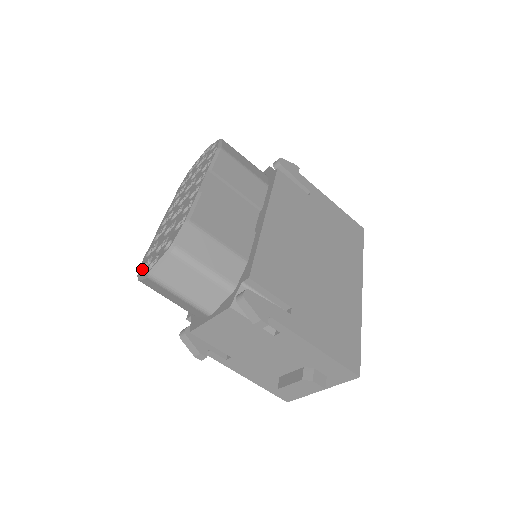
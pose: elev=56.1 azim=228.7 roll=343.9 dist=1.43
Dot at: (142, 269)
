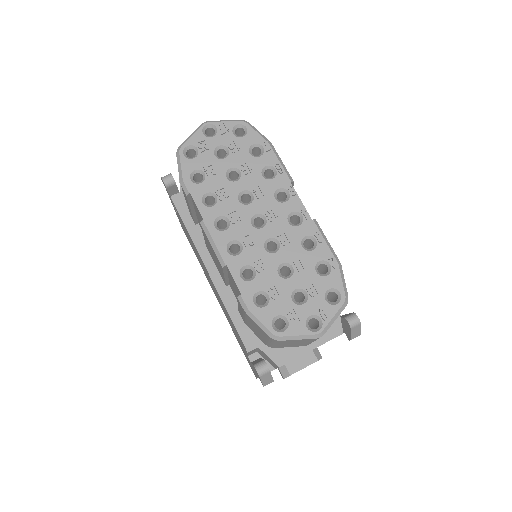
Dot at: (273, 325)
